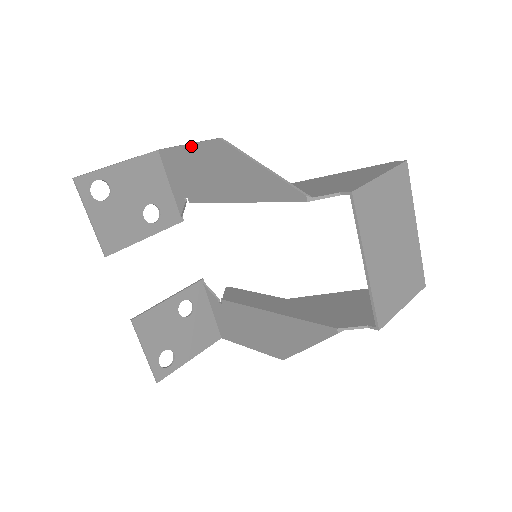
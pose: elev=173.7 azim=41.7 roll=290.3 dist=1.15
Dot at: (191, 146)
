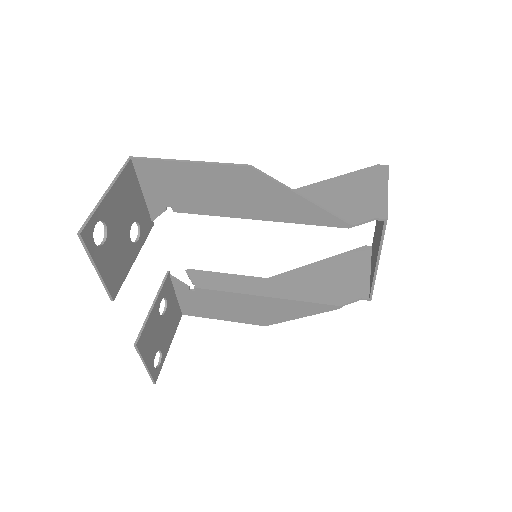
Dot at: (198, 165)
